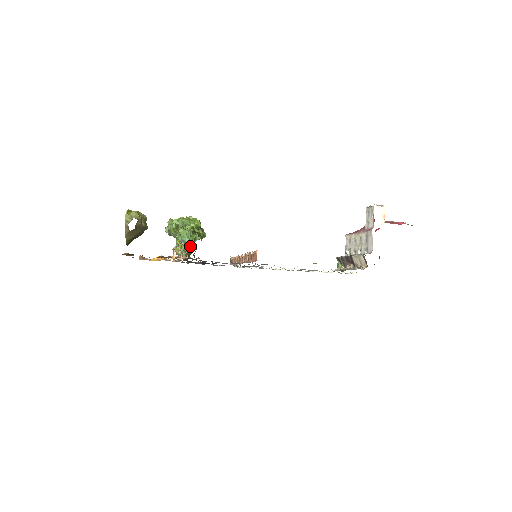
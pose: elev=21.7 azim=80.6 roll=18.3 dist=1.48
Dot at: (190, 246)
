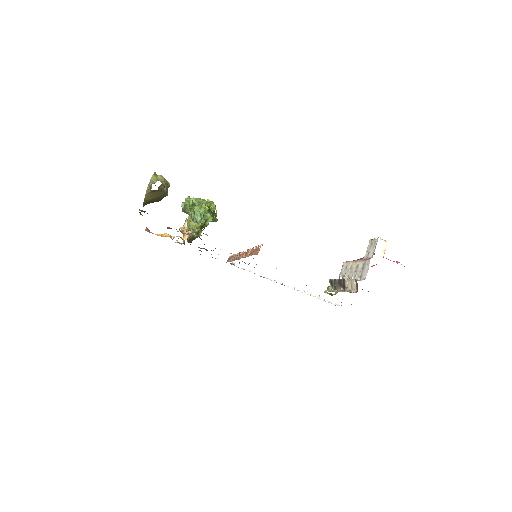
Dot at: (197, 230)
